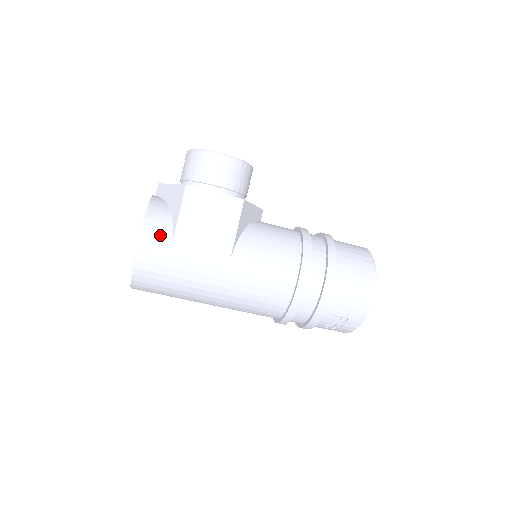
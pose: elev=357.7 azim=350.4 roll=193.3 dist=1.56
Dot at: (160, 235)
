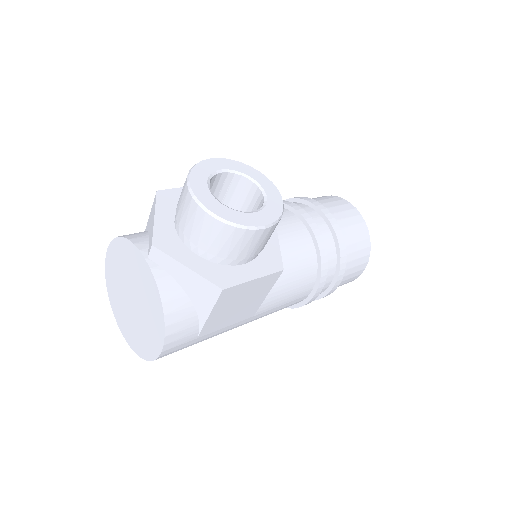
Dot at: (186, 335)
